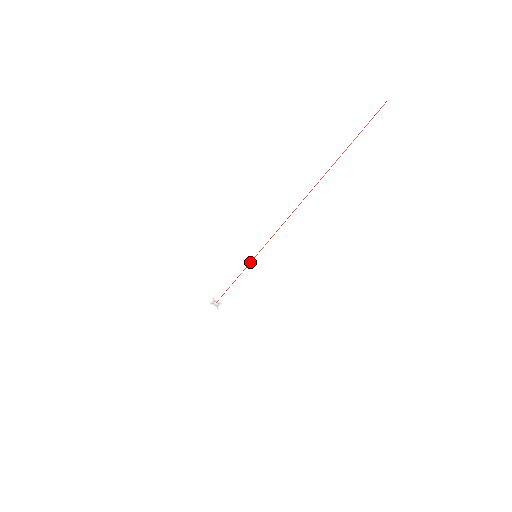
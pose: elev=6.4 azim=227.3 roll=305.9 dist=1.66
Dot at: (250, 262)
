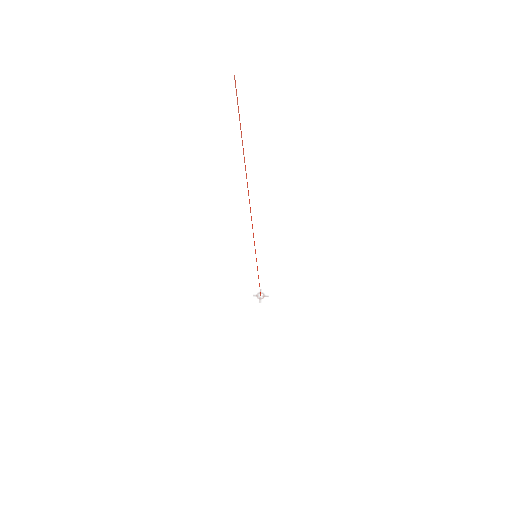
Dot at: (256, 261)
